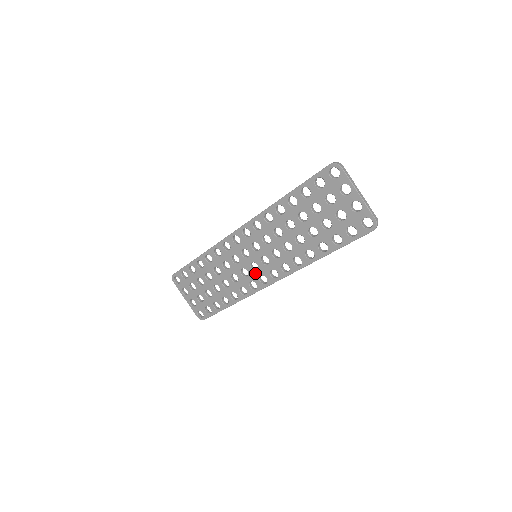
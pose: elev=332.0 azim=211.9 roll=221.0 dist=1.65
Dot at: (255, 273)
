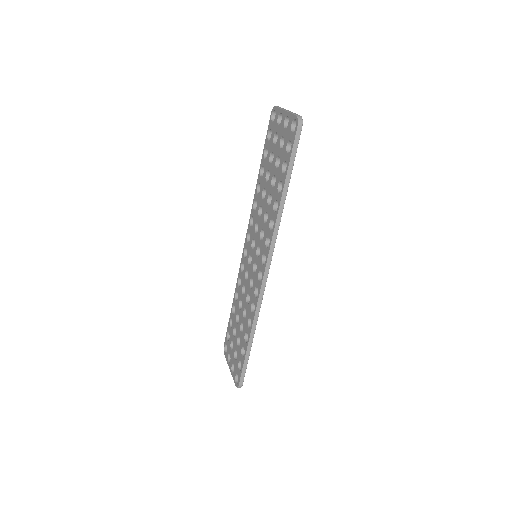
Dot at: (256, 275)
